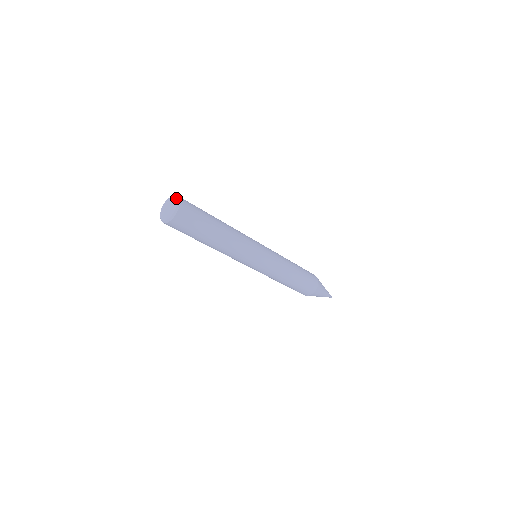
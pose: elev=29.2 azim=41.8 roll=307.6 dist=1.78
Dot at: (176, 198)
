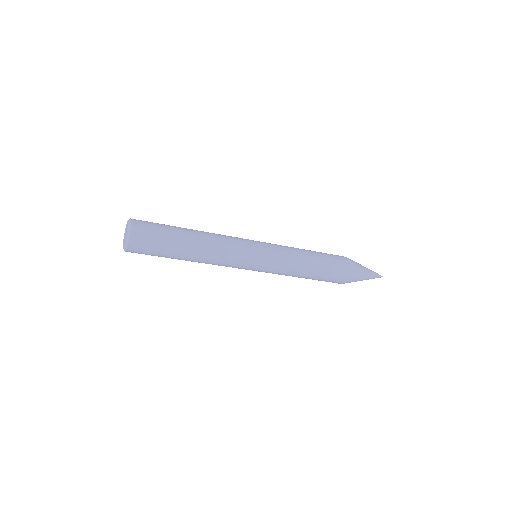
Dot at: (128, 220)
